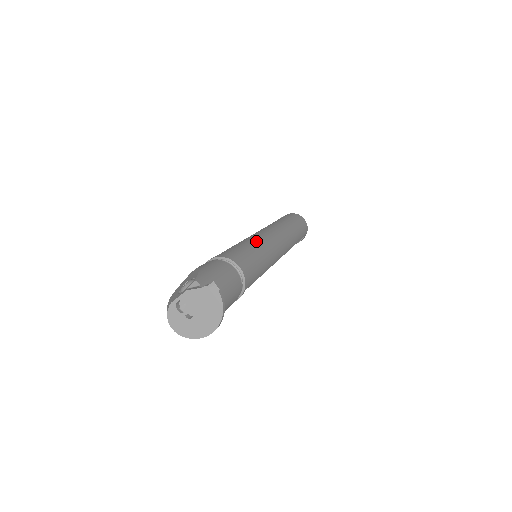
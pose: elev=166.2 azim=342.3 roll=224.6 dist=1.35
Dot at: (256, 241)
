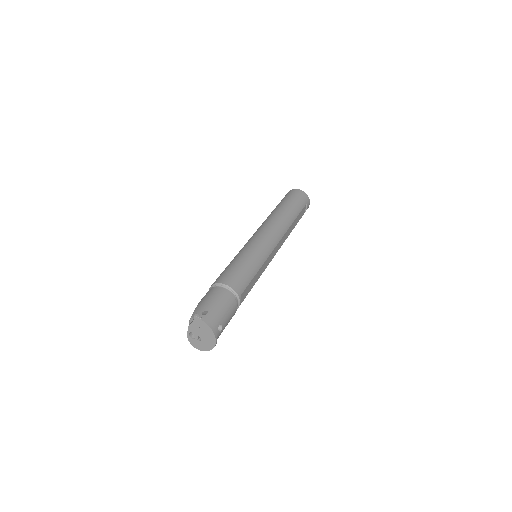
Dot at: (244, 250)
